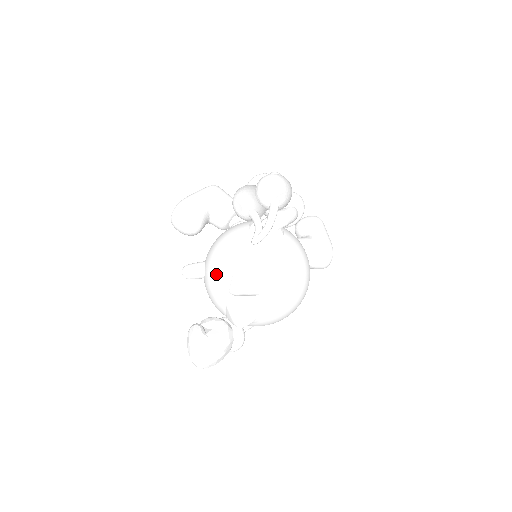
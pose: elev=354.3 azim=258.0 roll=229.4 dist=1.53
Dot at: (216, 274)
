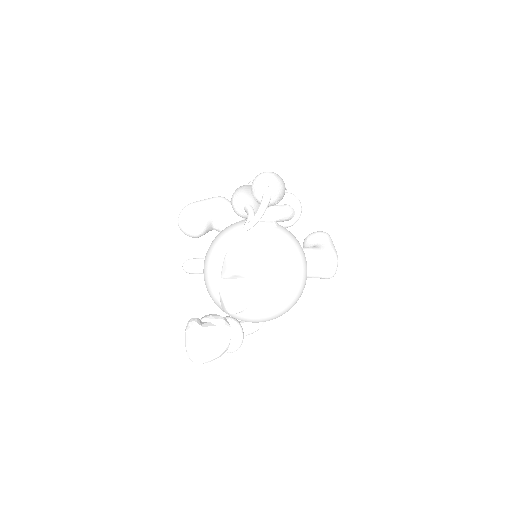
Dot at: (211, 262)
